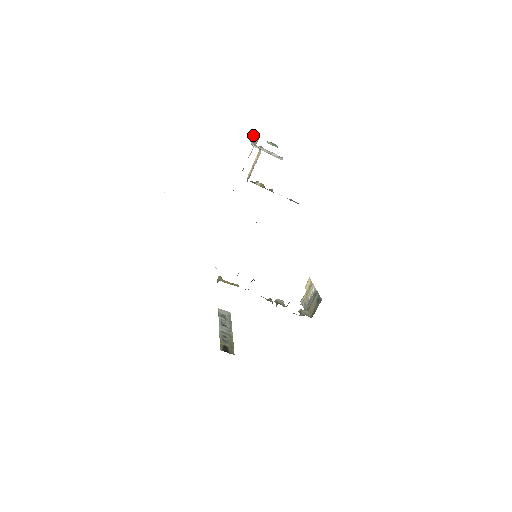
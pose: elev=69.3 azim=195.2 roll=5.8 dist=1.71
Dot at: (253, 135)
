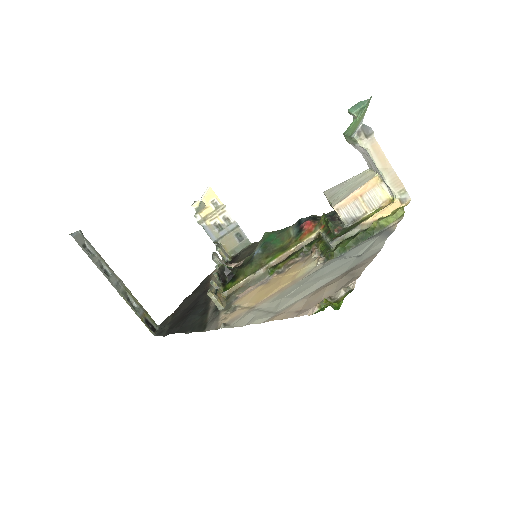
Dot at: occluded
